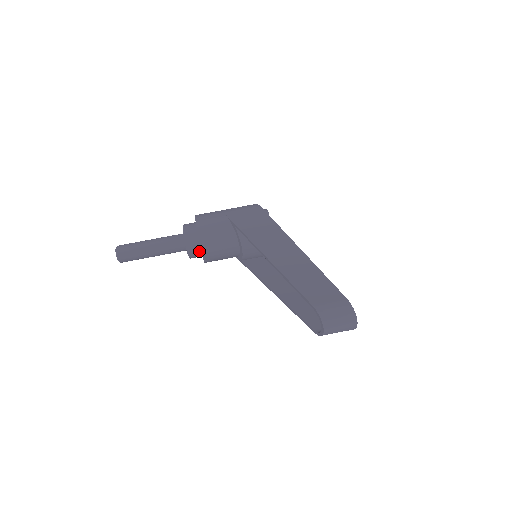
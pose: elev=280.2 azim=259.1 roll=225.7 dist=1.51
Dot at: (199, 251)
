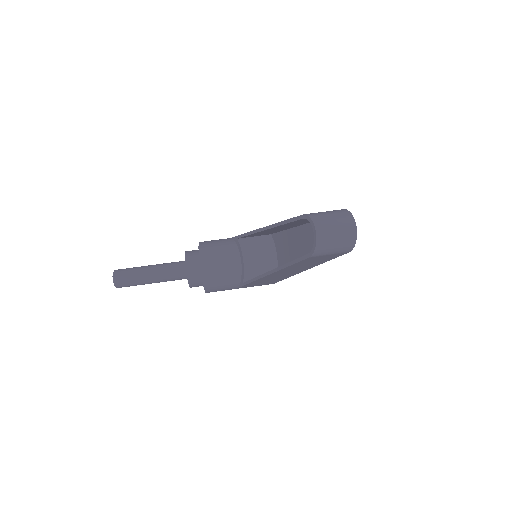
Dot at: (199, 270)
